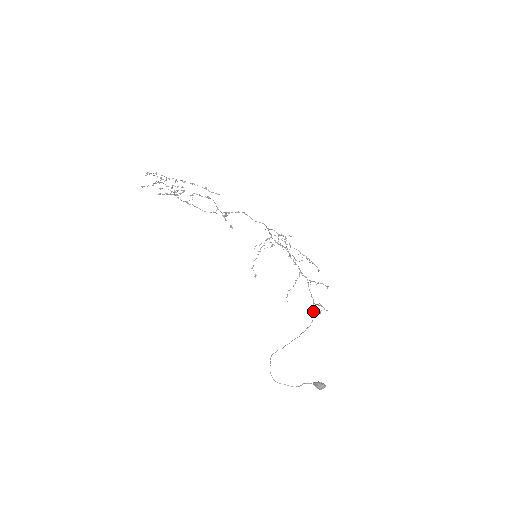
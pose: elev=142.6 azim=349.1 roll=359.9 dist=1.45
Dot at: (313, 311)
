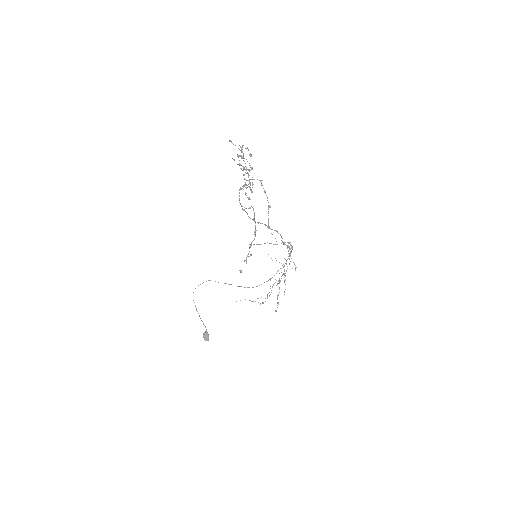
Dot at: (264, 282)
